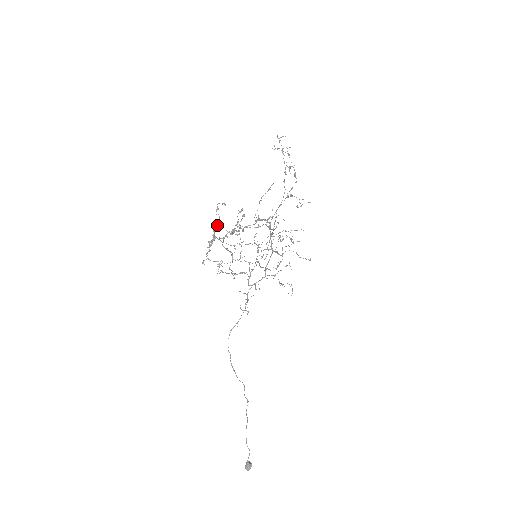
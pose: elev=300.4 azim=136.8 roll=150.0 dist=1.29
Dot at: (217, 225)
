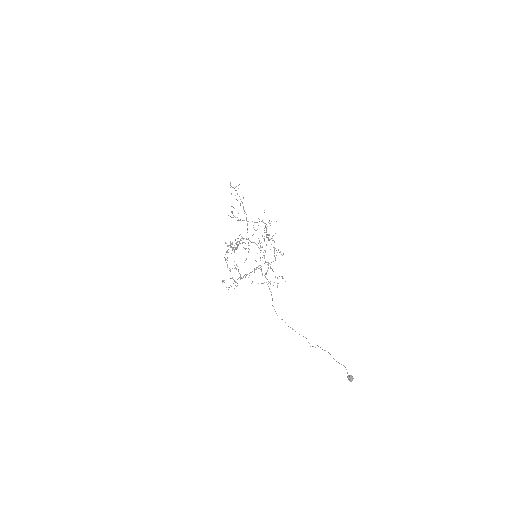
Dot at: occluded
